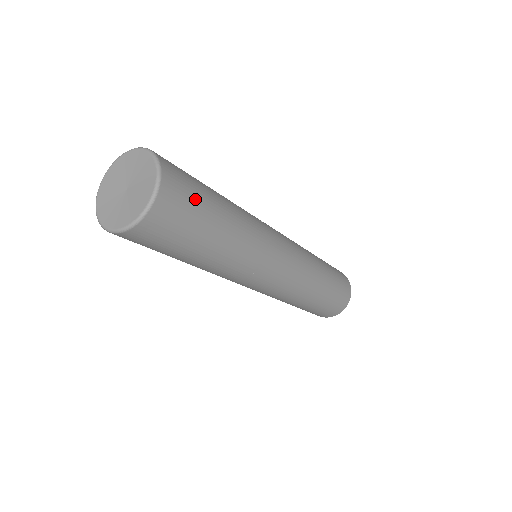
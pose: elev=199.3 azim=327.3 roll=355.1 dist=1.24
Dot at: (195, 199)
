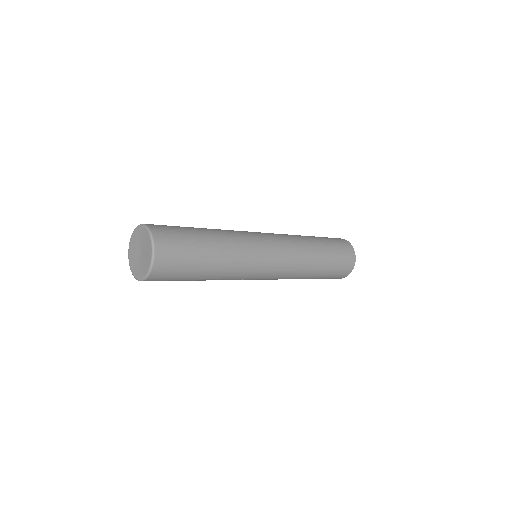
Dot at: (178, 230)
